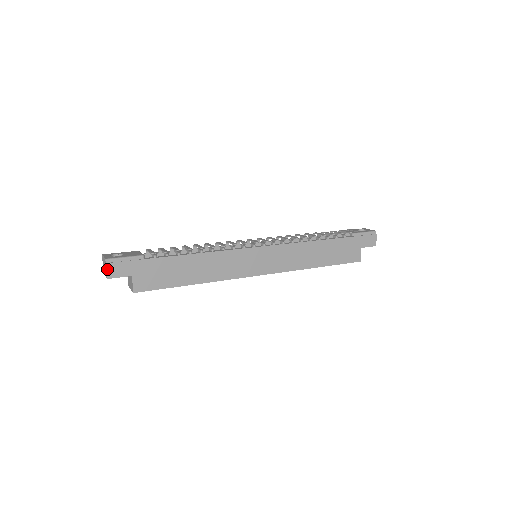
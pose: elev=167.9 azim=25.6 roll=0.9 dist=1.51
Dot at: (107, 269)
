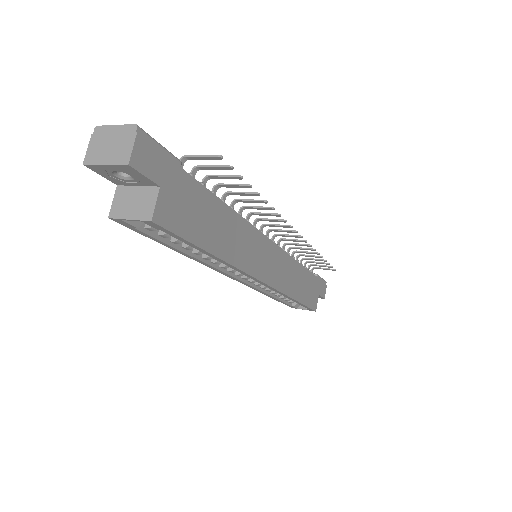
Dot at: (134, 145)
